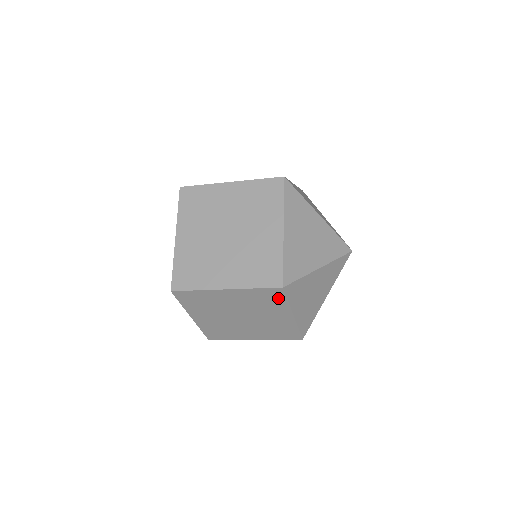
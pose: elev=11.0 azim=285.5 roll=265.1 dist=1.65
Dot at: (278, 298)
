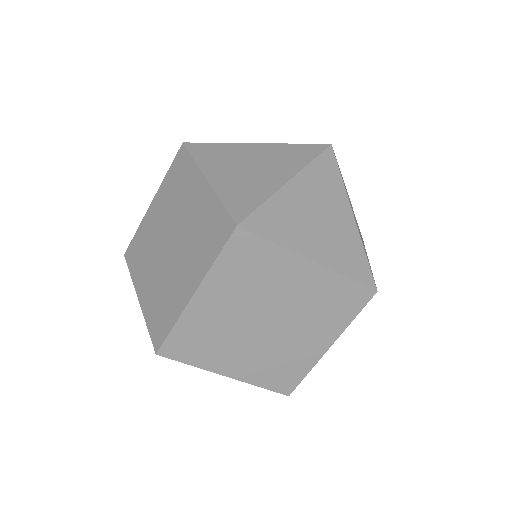
Dot at: (257, 249)
